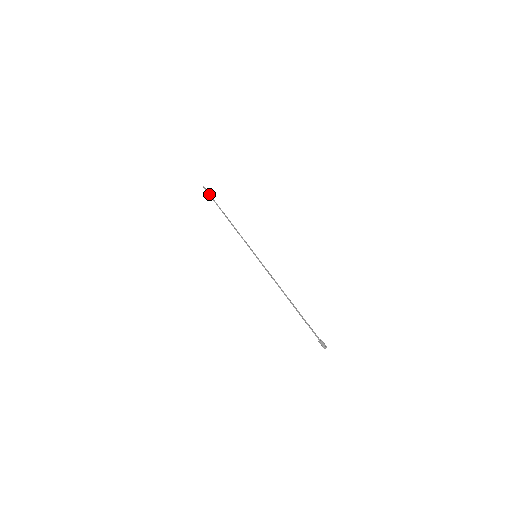
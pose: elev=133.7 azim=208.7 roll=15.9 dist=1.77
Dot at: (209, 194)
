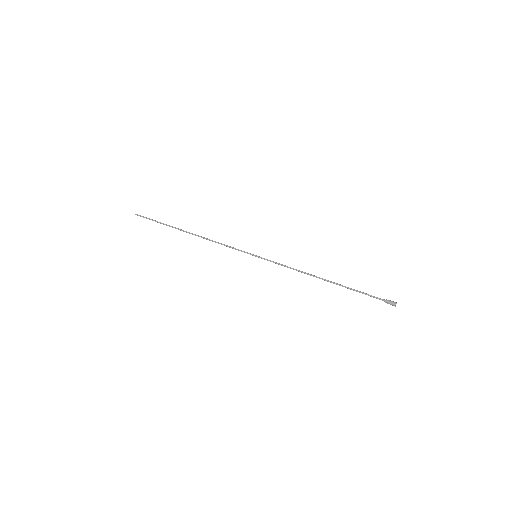
Dot at: (150, 219)
